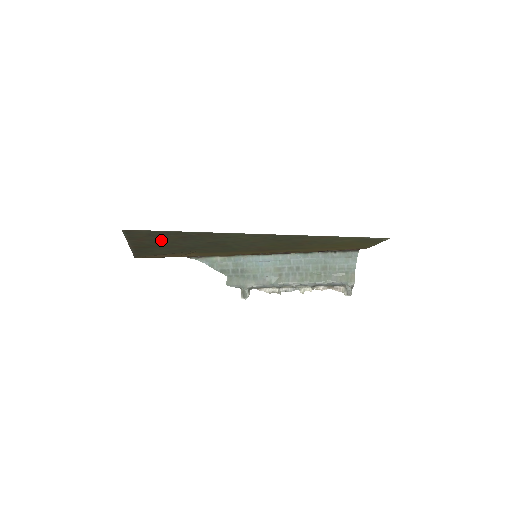
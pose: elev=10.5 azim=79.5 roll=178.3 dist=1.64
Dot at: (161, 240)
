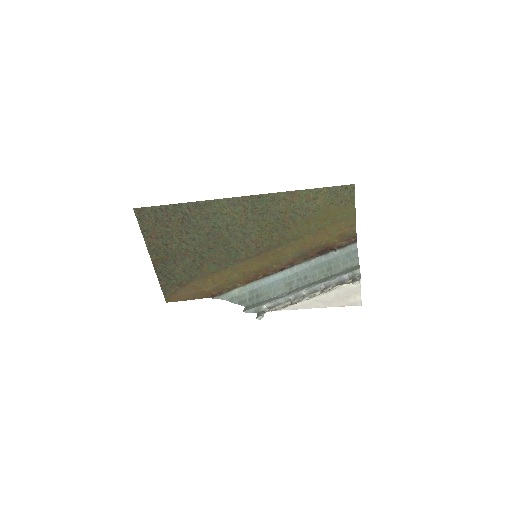
Dot at: (169, 235)
